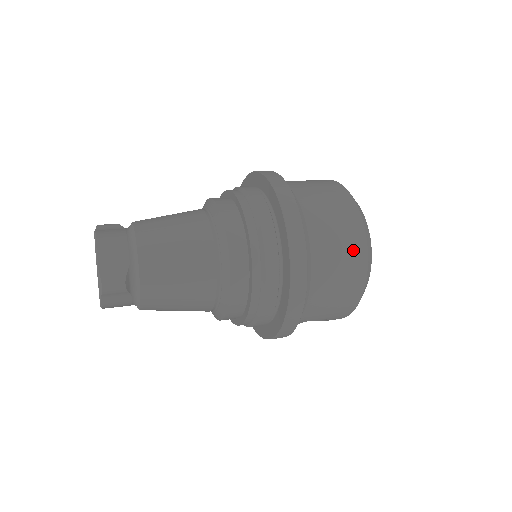
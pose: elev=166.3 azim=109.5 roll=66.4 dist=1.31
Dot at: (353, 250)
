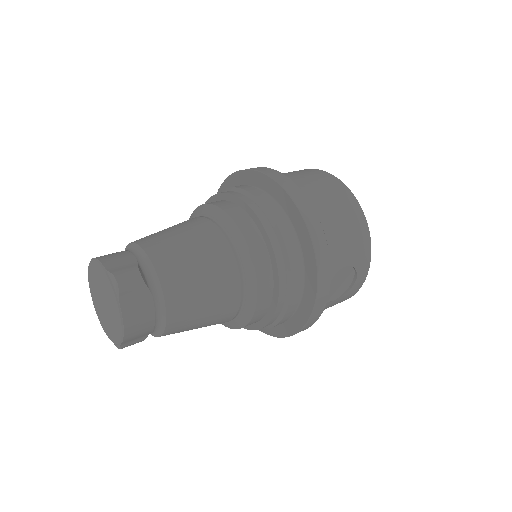
Dot at: (332, 185)
